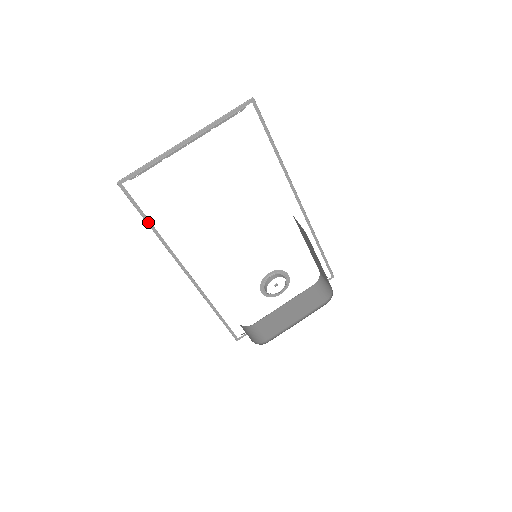
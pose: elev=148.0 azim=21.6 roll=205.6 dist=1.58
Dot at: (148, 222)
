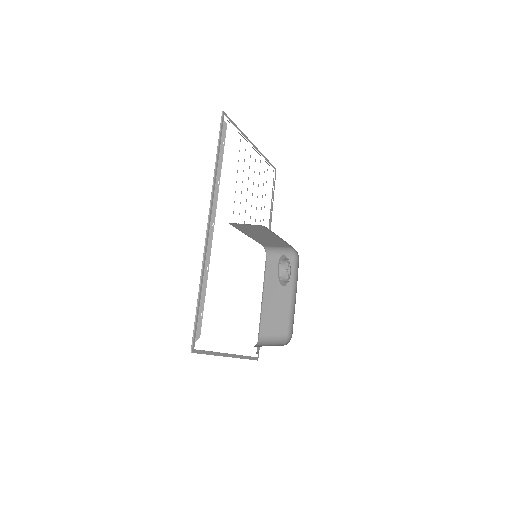
Dot at: (218, 154)
